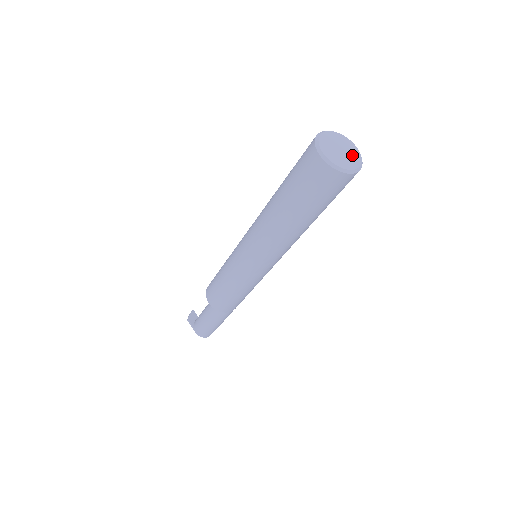
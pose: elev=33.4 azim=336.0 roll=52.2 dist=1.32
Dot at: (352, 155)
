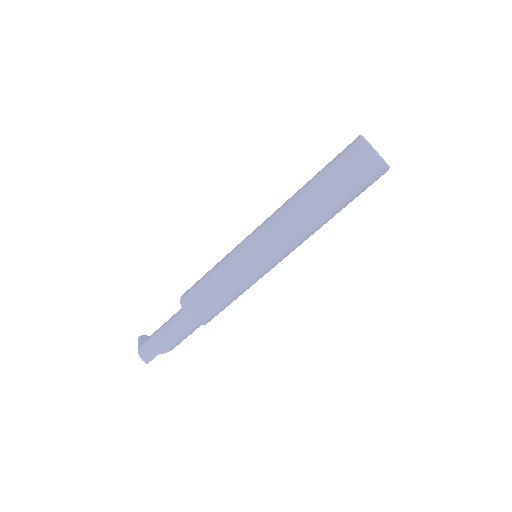
Dot at: occluded
